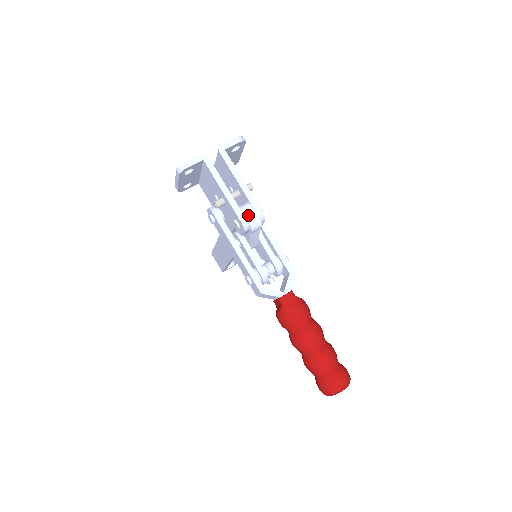
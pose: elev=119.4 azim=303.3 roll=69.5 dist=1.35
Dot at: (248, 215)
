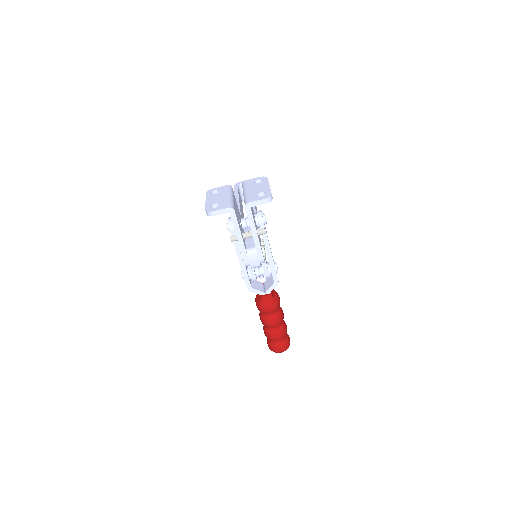
Dot at: (252, 260)
